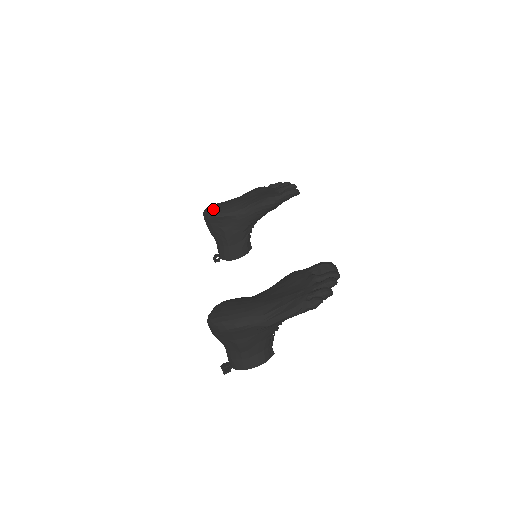
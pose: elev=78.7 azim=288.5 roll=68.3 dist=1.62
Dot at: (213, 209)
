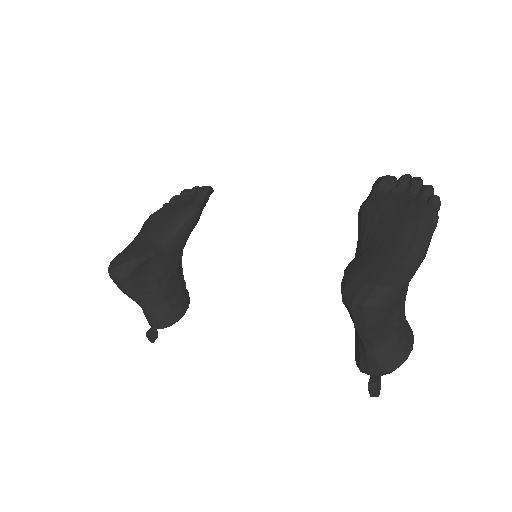
Dot at: (125, 259)
